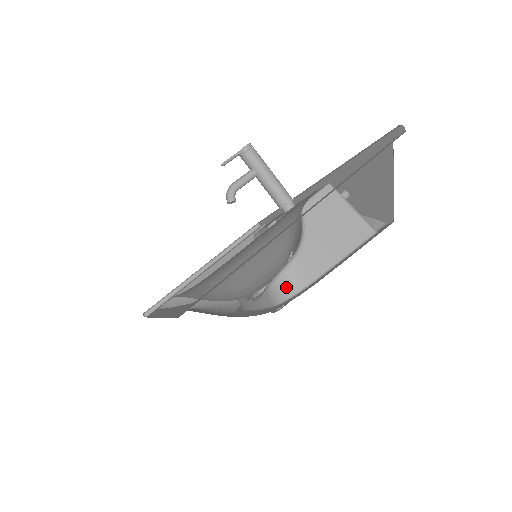
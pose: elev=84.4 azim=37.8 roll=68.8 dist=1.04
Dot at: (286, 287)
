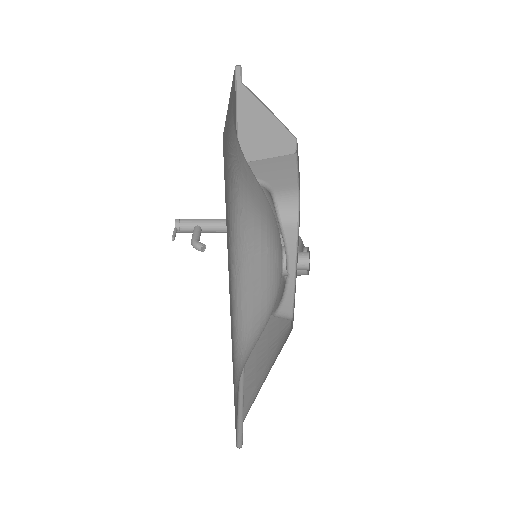
Dot at: (289, 204)
